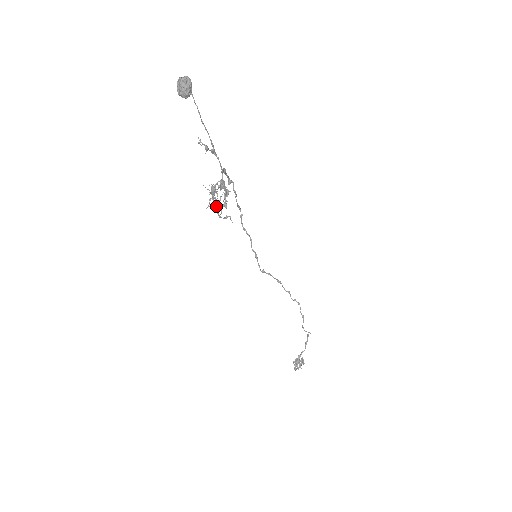
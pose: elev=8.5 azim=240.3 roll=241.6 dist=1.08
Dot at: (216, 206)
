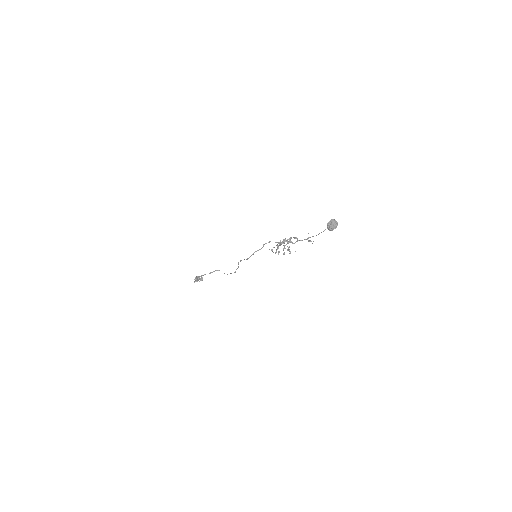
Dot at: occluded
